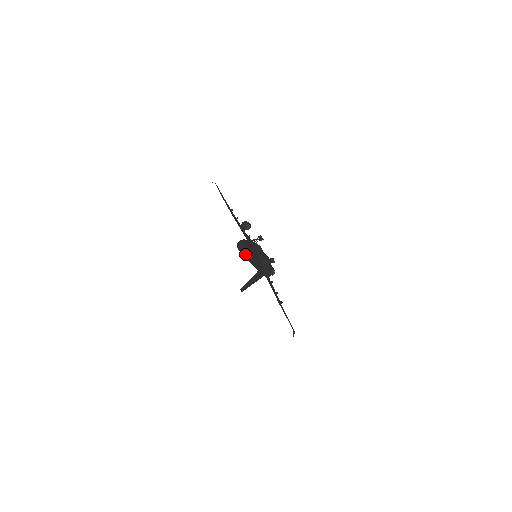
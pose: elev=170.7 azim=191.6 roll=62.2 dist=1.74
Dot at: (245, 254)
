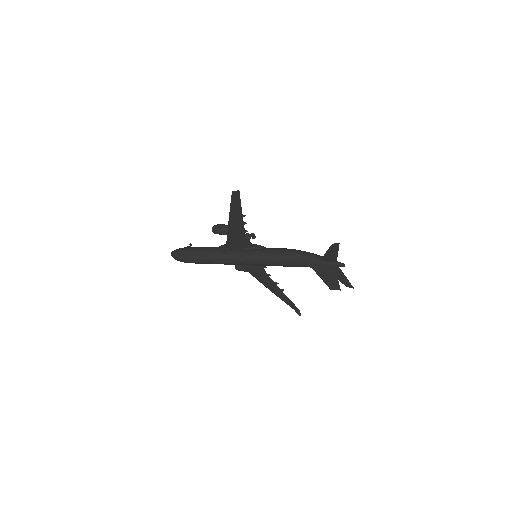
Dot at: (237, 260)
